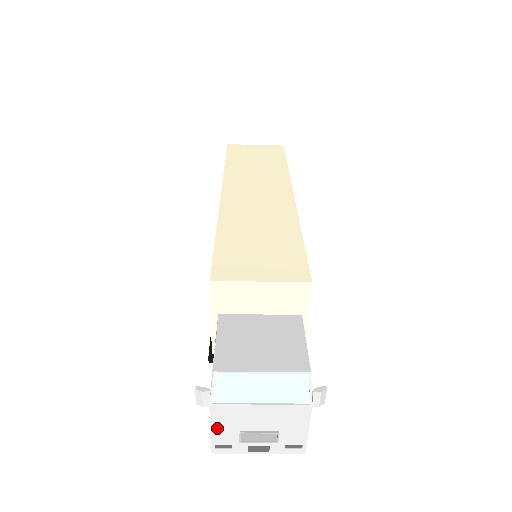
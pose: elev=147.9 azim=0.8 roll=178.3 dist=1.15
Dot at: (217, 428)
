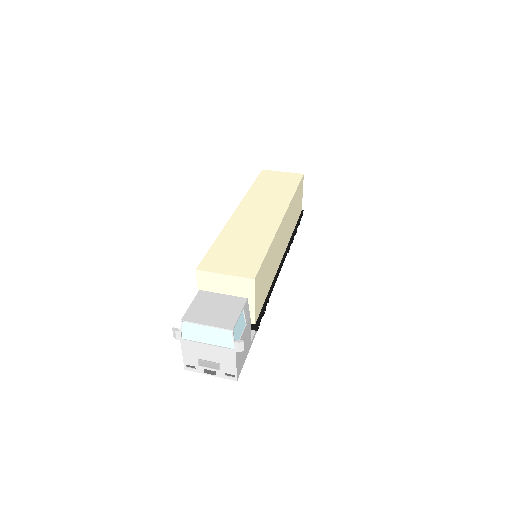
Dot at: (186, 354)
